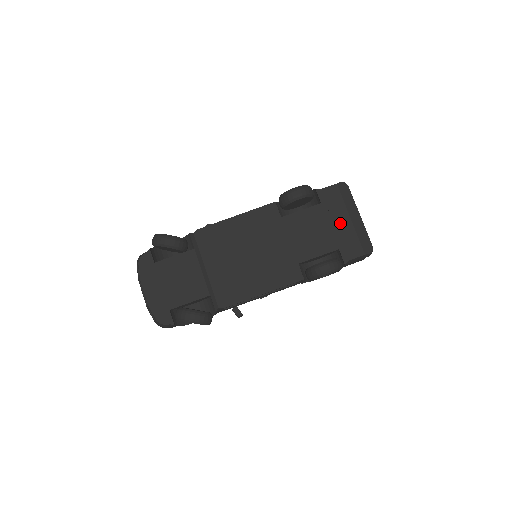
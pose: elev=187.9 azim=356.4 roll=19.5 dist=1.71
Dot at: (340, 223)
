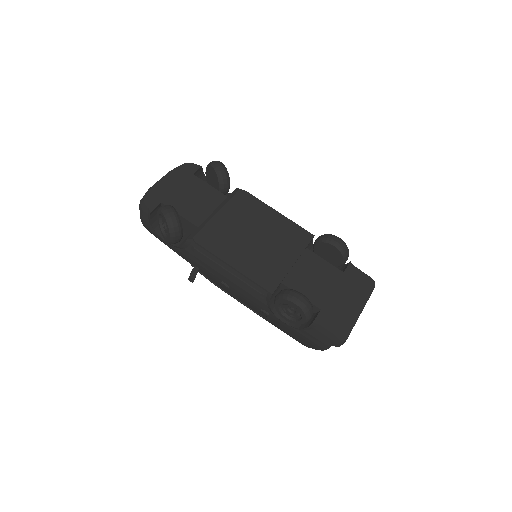
Dot at: (342, 297)
